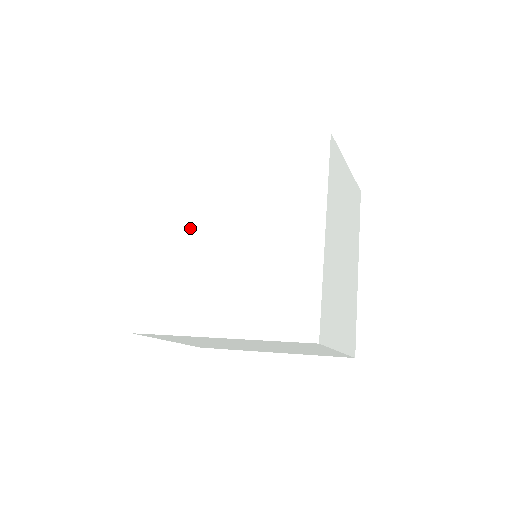
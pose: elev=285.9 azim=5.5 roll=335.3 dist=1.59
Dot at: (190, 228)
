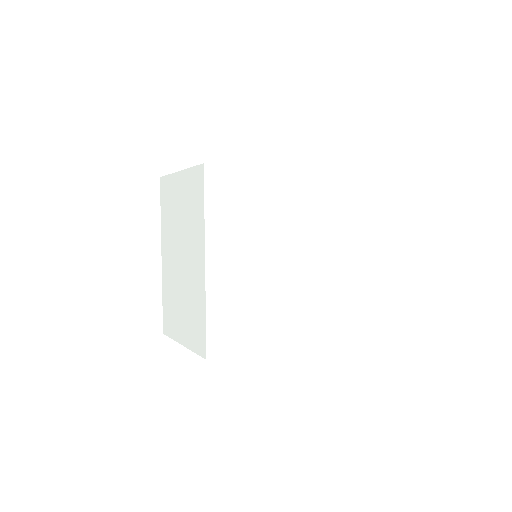
Dot at: (251, 250)
